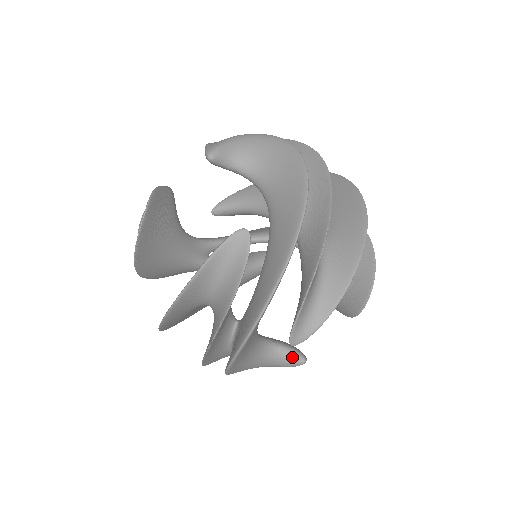
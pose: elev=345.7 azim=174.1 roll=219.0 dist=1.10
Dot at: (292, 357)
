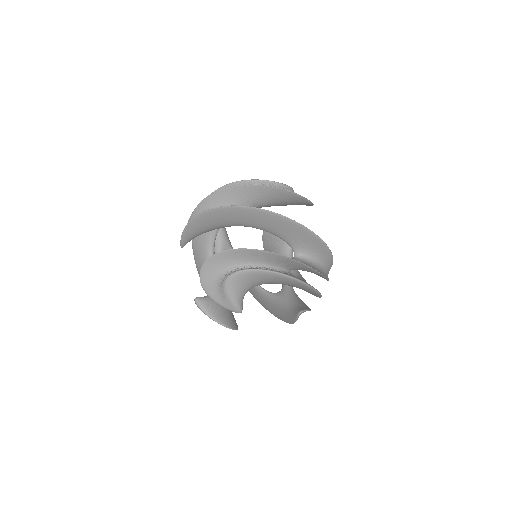
Dot at: occluded
